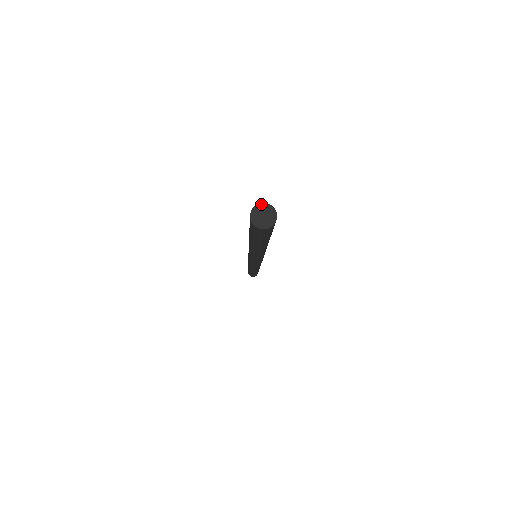
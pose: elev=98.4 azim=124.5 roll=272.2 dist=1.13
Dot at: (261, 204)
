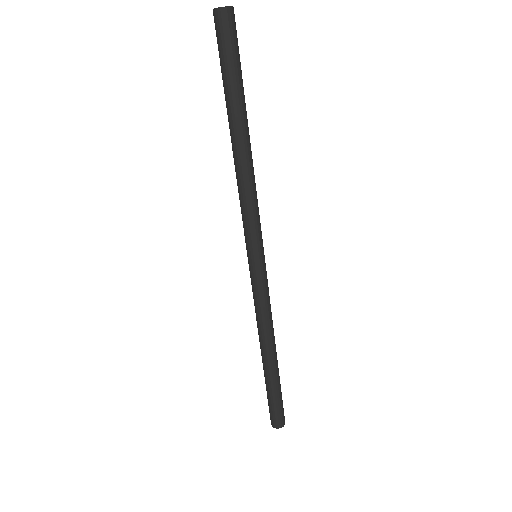
Dot at: occluded
